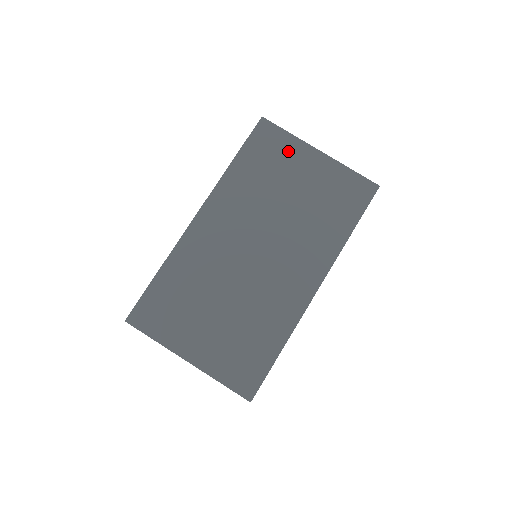
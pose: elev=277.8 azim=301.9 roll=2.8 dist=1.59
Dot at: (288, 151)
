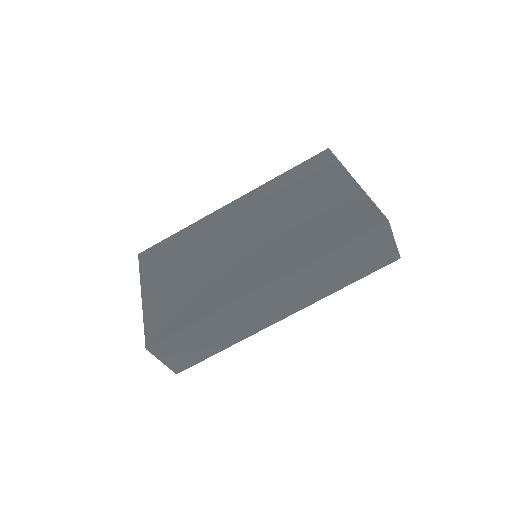
Dot at: (328, 175)
